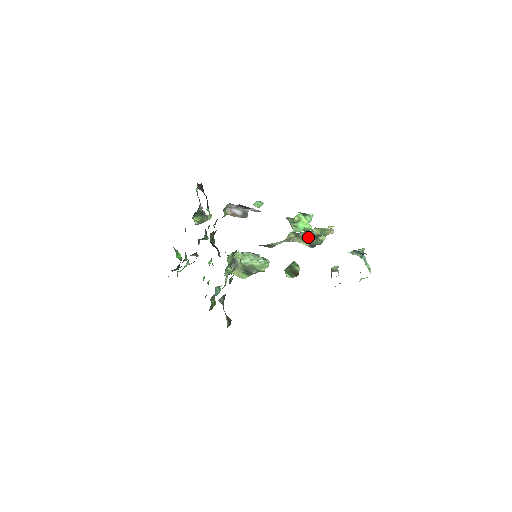
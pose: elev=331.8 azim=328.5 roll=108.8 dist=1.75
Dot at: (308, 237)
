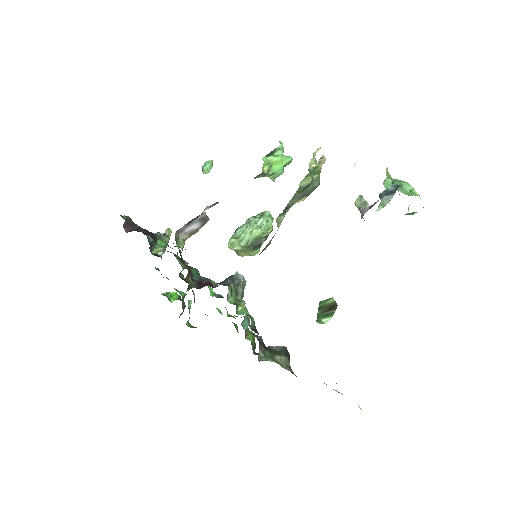
Dot at: (300, 193)
